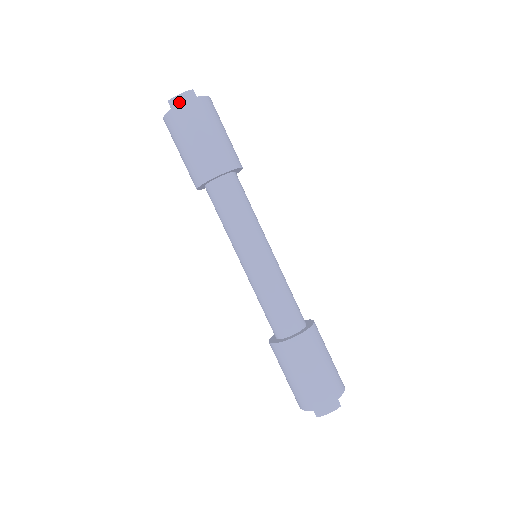
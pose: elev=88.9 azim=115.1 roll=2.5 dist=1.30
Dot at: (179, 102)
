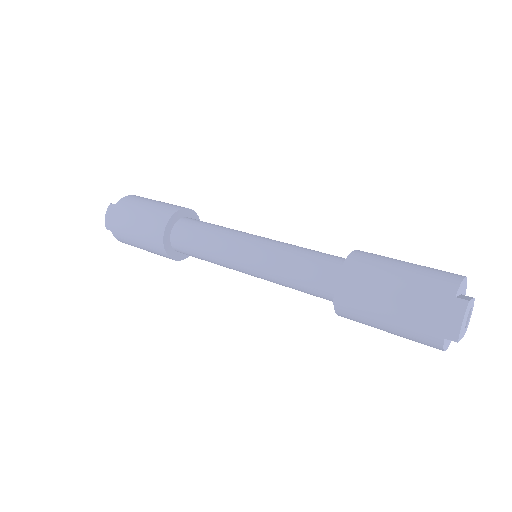
Dot at: (109, 221)
